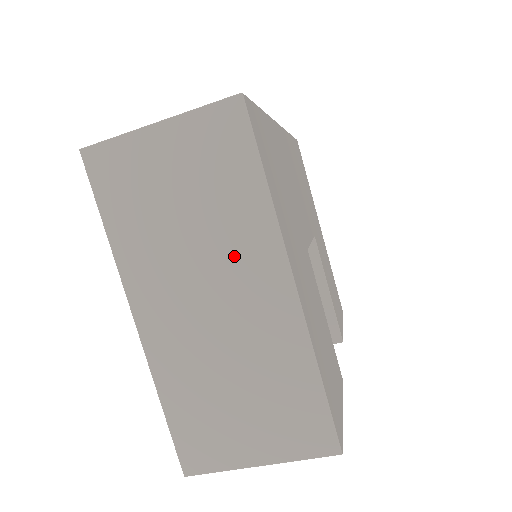
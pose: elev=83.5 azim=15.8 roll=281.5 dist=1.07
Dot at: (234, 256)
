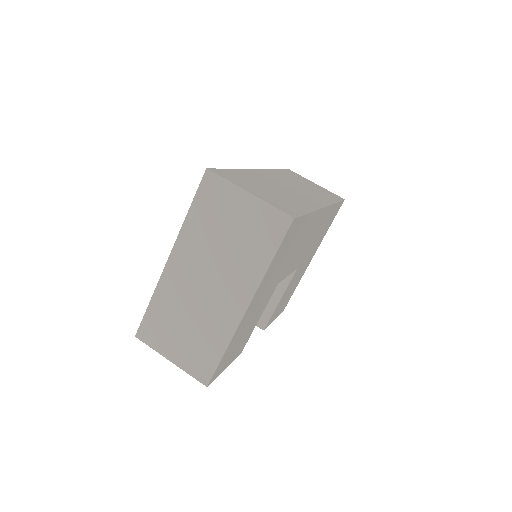
Dot at: (232, 276)
